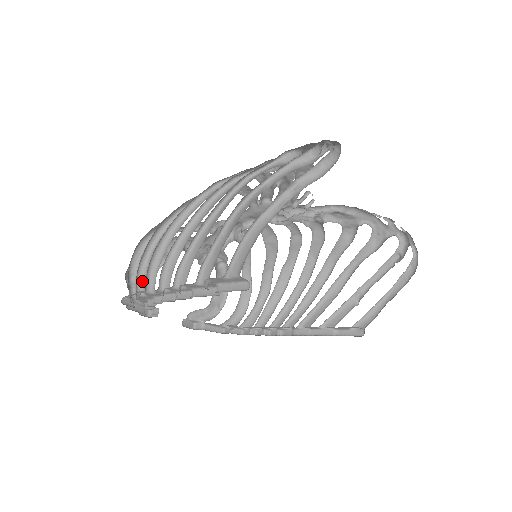
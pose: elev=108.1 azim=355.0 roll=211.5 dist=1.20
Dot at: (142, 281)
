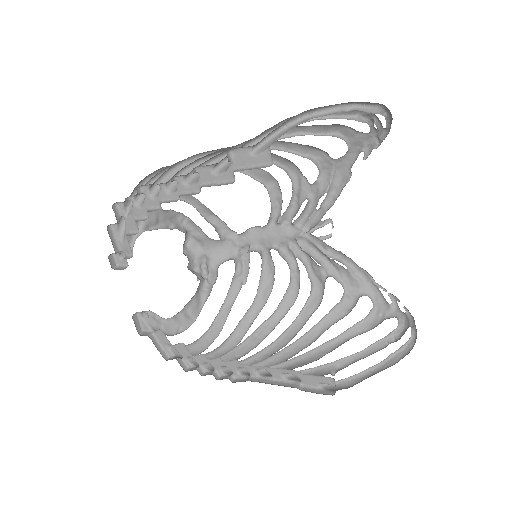
Dot at: occluded
